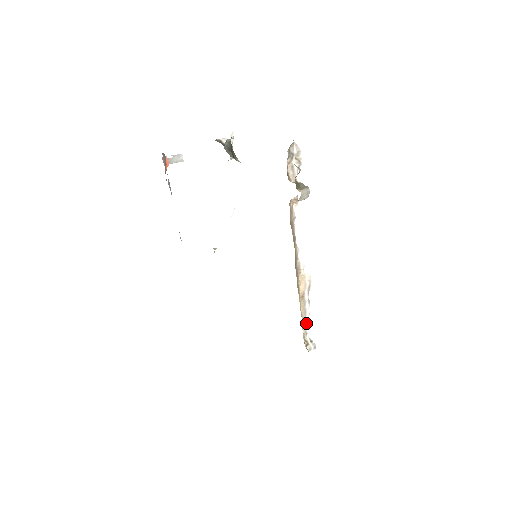
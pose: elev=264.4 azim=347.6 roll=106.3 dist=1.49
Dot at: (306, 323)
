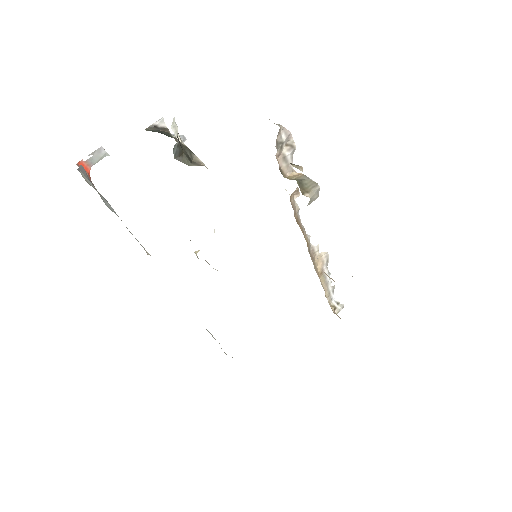
Dot at: (329, 291)
